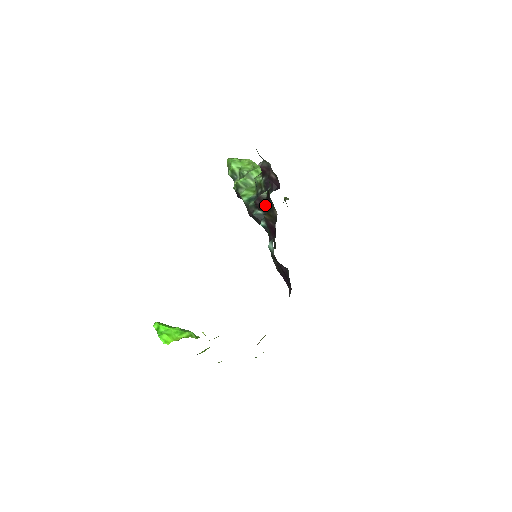
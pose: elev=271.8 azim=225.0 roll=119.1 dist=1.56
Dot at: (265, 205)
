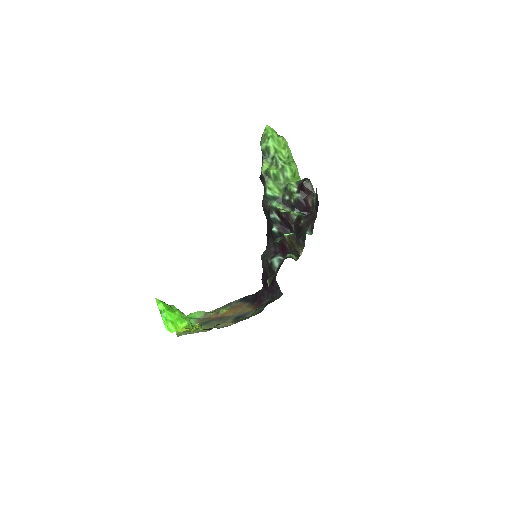
Dot at: (289, 223)
